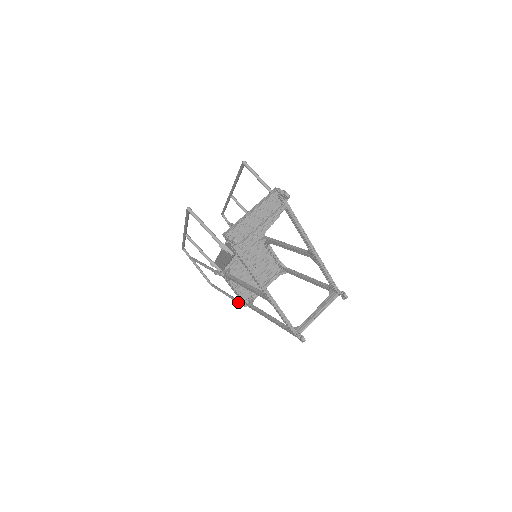
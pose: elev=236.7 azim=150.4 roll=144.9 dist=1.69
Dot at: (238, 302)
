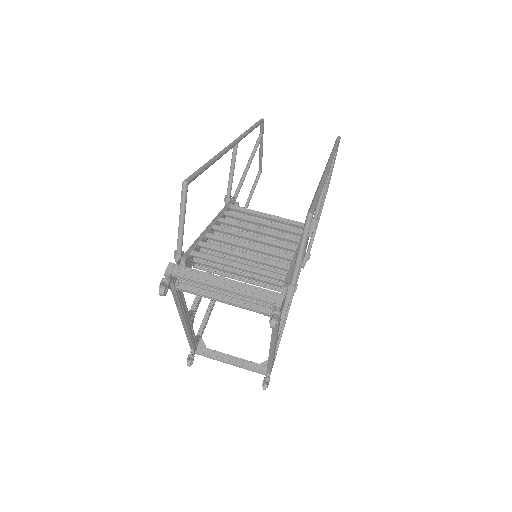
Dot at: occluded
